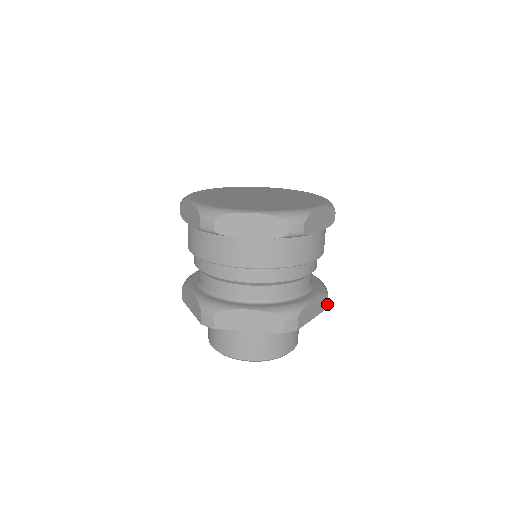
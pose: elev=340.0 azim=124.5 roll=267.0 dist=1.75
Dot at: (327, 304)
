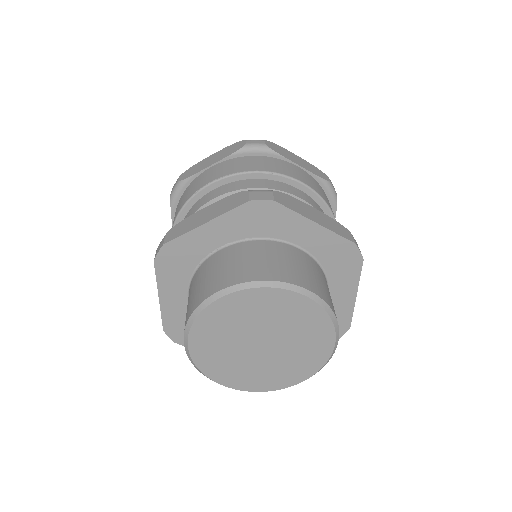
Dot at: occluded
